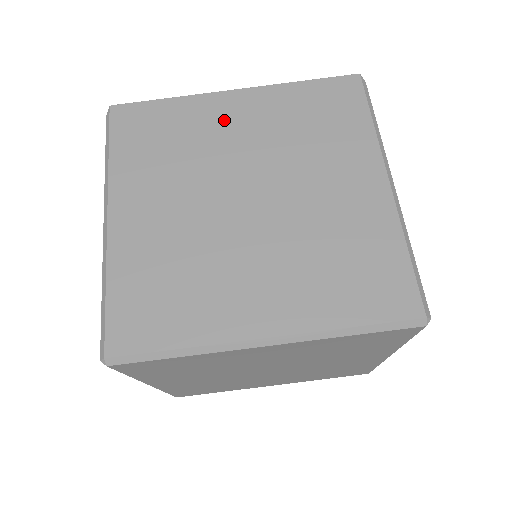
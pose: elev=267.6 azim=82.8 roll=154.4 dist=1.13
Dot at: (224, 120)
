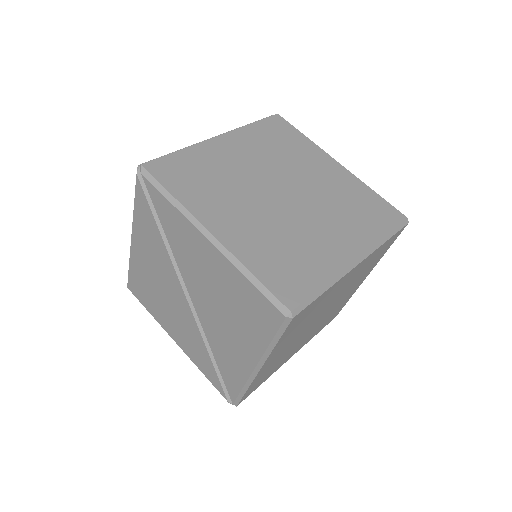
Dot at: (228, 154)
